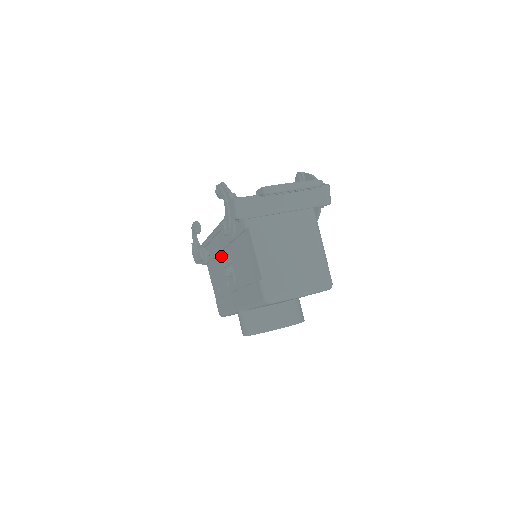
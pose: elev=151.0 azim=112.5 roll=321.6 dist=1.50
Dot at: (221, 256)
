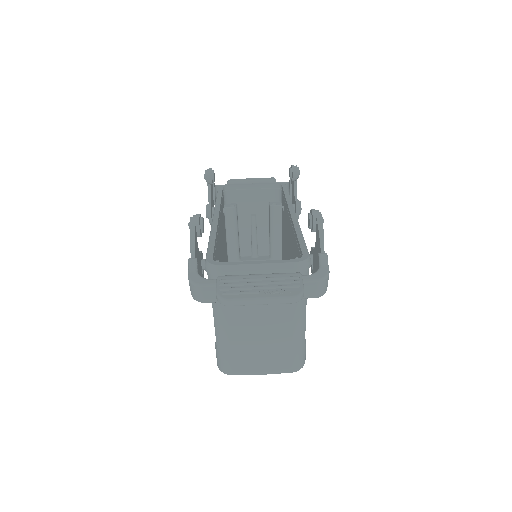
Dot at: occluded
